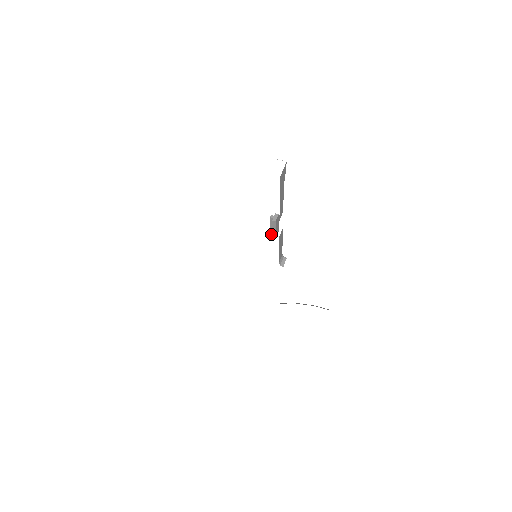
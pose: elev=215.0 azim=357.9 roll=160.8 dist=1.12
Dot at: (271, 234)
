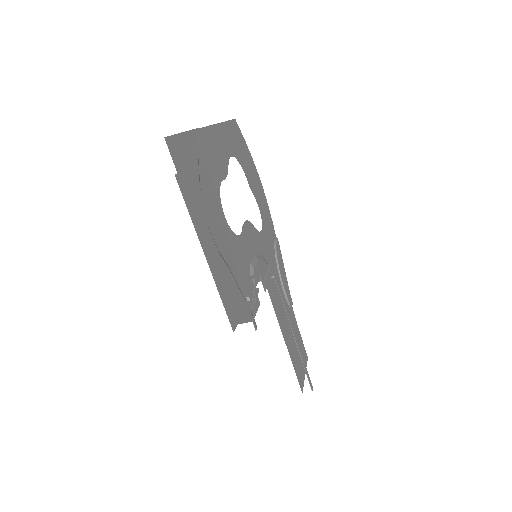
Dot at: (252, 287)
